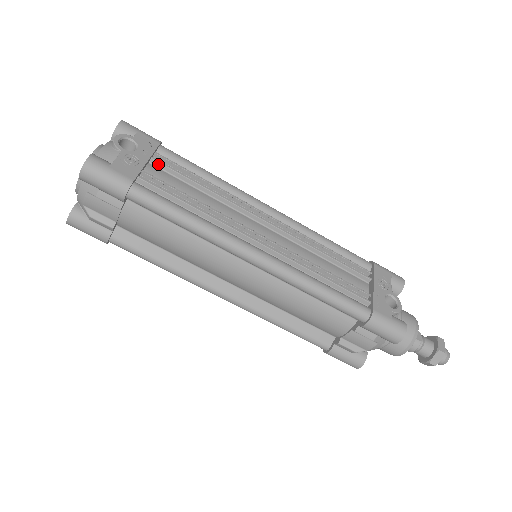
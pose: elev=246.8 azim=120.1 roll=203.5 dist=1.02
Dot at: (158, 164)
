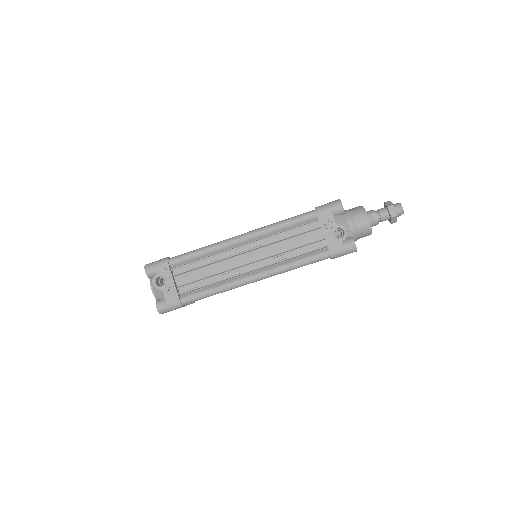
Dot at: (178, 275)
